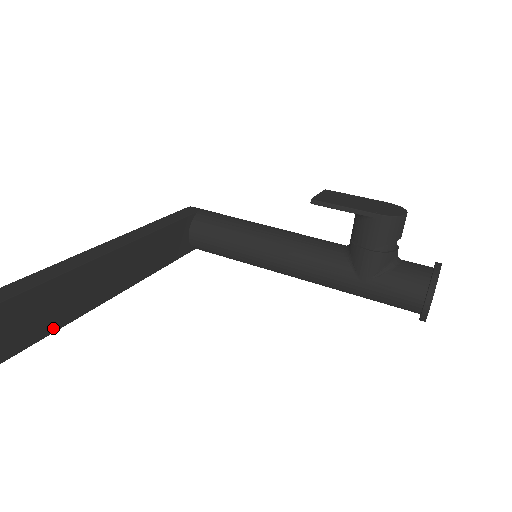
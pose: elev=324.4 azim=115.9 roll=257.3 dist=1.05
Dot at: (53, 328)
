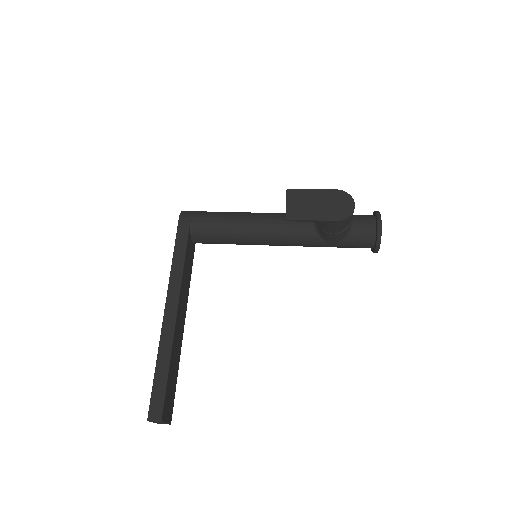
Dot at: (176, 379)
